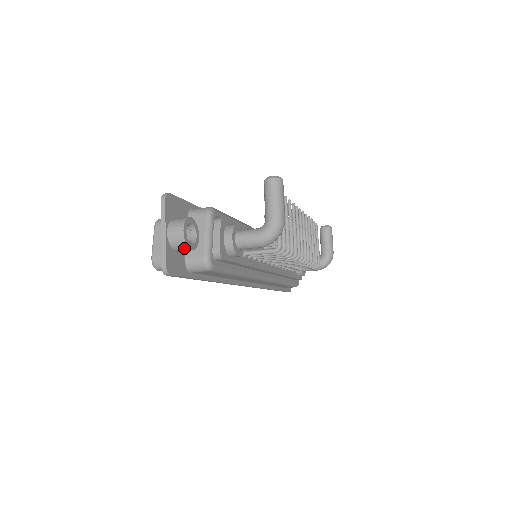
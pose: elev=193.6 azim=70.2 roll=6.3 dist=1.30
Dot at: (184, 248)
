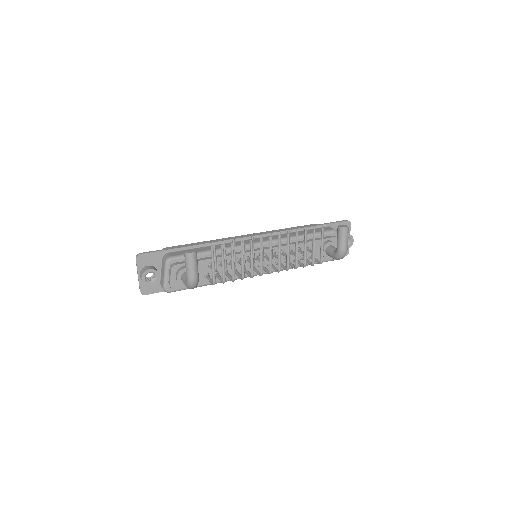
Dot at: (148, 285)
